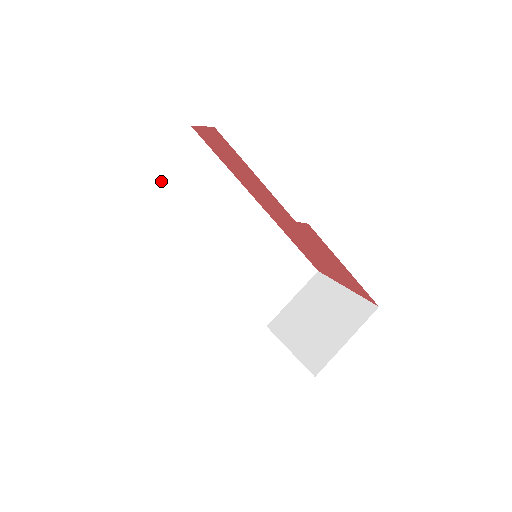
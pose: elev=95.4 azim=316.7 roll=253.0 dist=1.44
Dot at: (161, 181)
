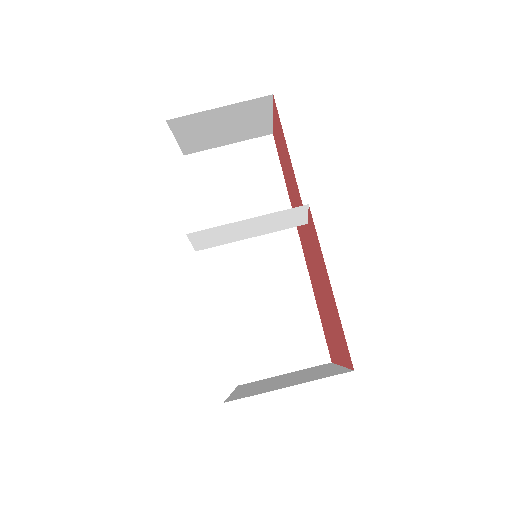
Dot at: (222, 164)
